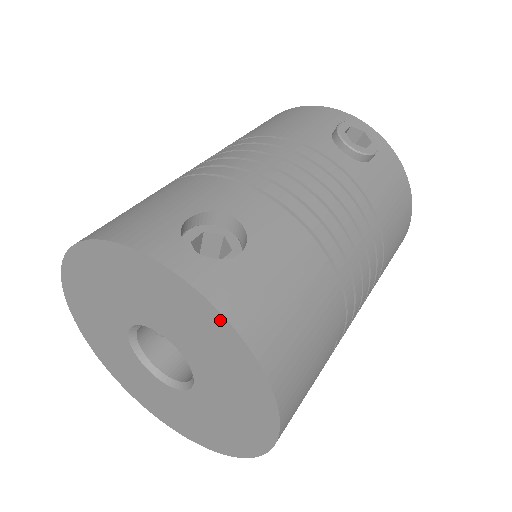
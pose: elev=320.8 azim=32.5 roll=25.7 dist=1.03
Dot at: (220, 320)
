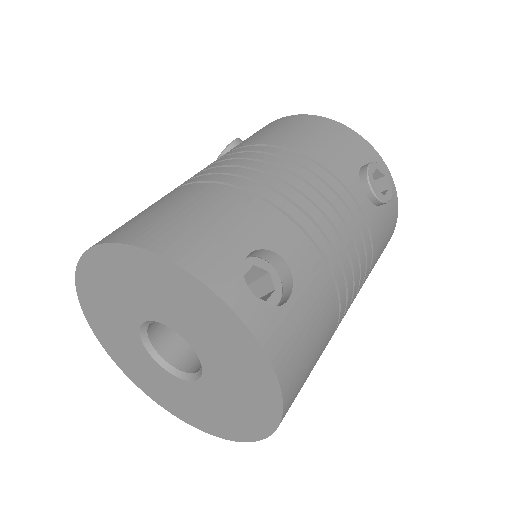
Dot at: (265, 363)
